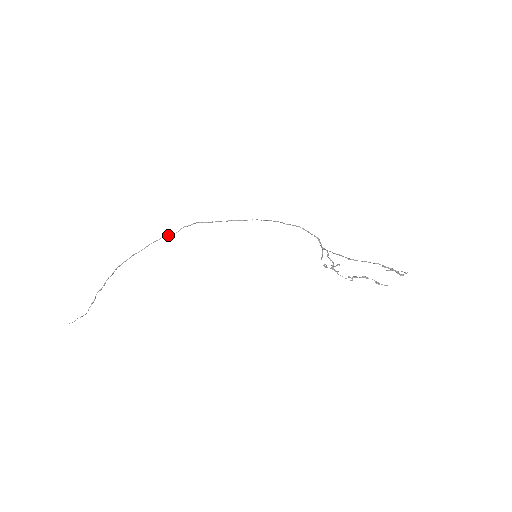
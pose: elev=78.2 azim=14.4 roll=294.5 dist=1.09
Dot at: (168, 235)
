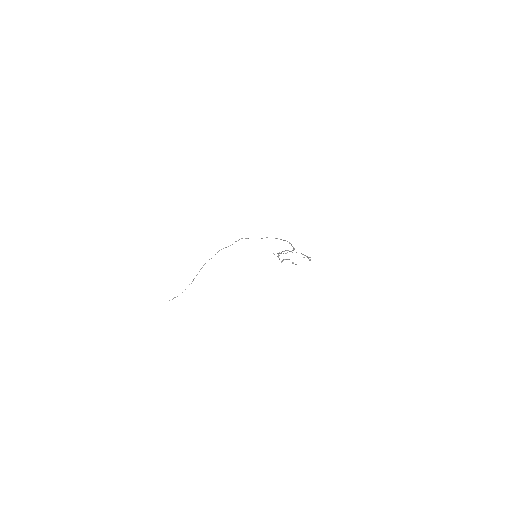
Dot at: (226, 247)
